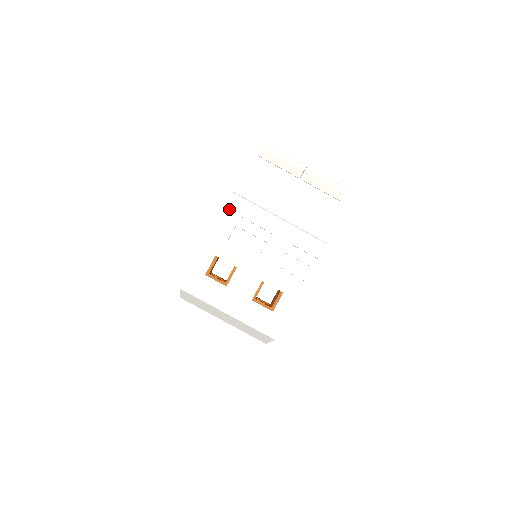
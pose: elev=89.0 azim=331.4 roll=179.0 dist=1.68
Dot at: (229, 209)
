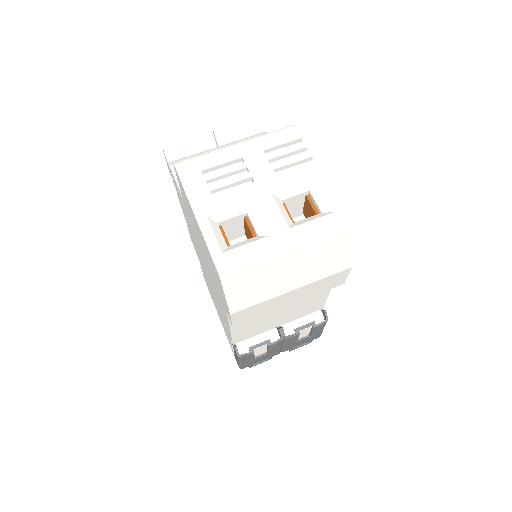
Dot at: (185, 175)
